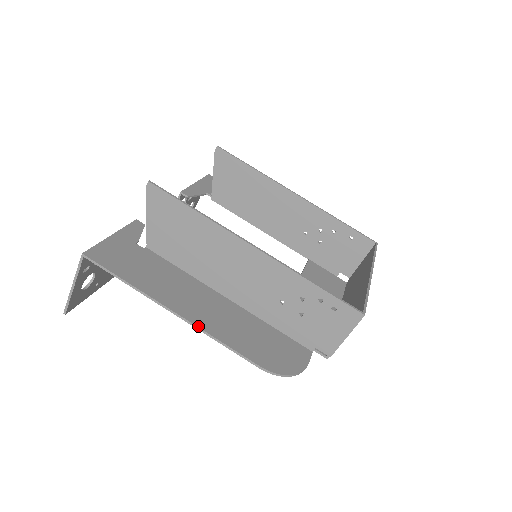
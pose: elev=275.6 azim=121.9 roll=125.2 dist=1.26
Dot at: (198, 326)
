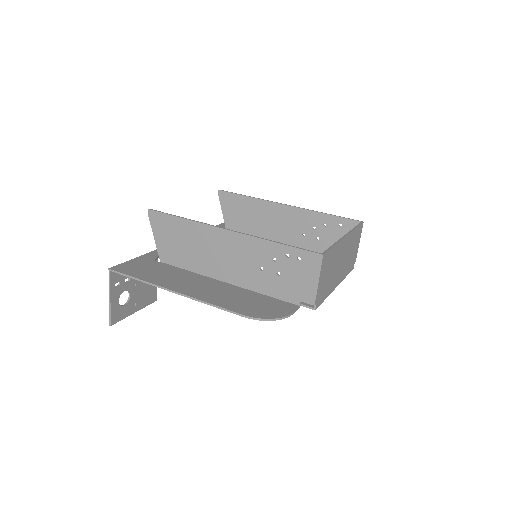
Dot at: (193, 297)
